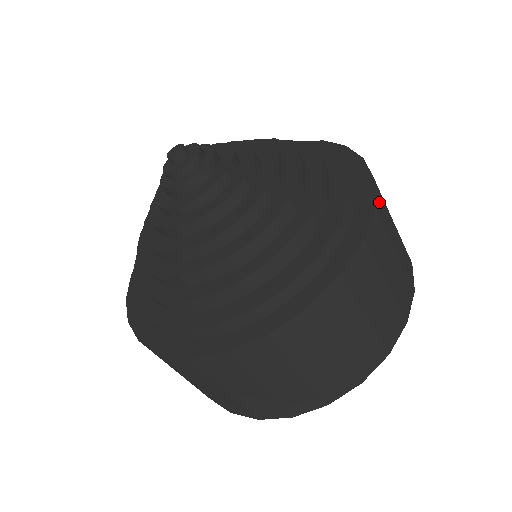
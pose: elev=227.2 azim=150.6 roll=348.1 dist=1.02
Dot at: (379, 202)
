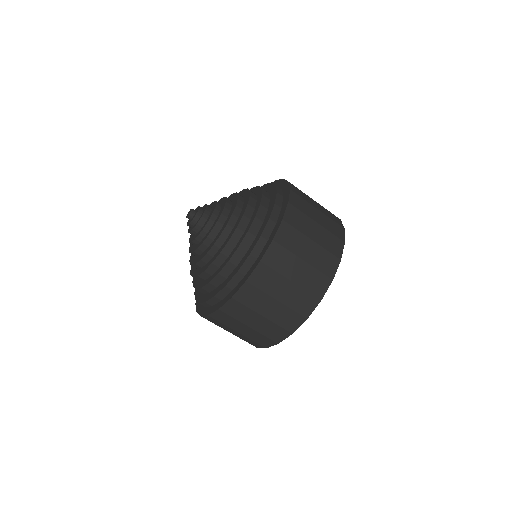
Dot at: occluded
